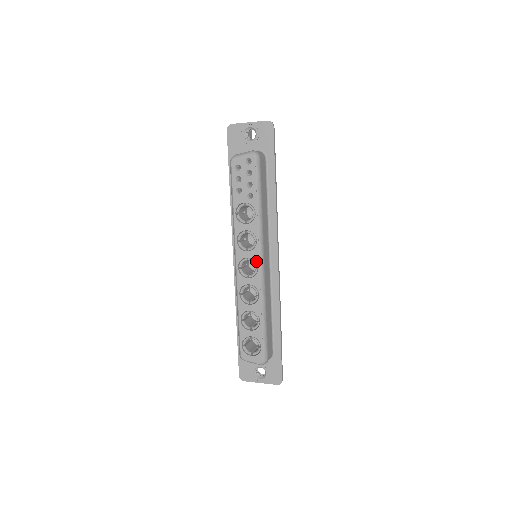
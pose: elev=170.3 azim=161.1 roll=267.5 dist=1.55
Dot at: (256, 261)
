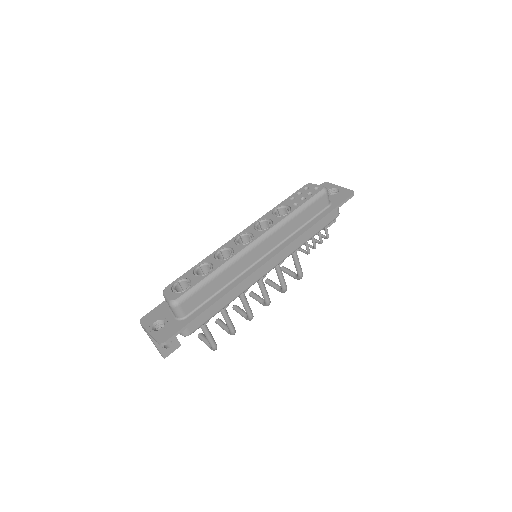
Dot at: (254, 238)
